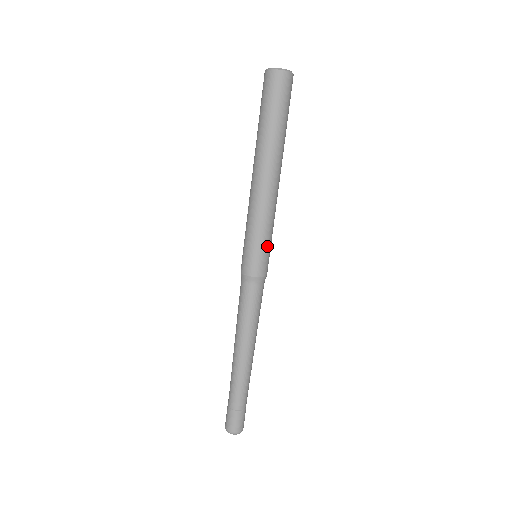
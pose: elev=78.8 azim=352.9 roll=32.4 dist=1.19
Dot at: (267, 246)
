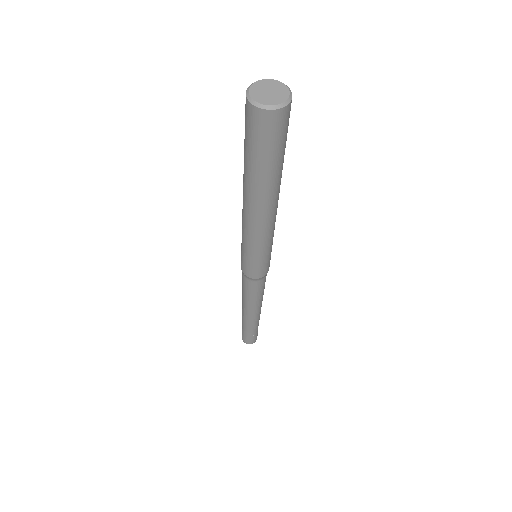
Dot at: (268, 256)
